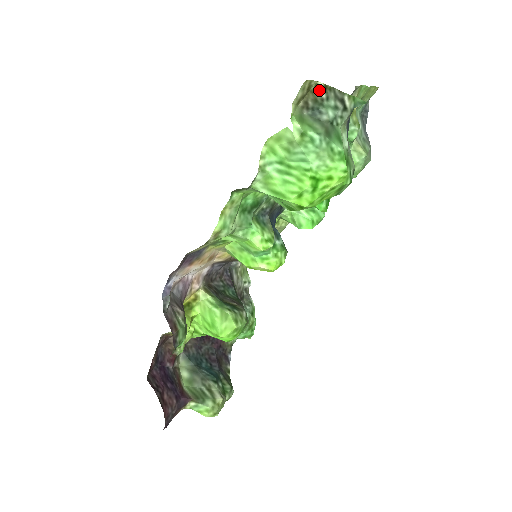
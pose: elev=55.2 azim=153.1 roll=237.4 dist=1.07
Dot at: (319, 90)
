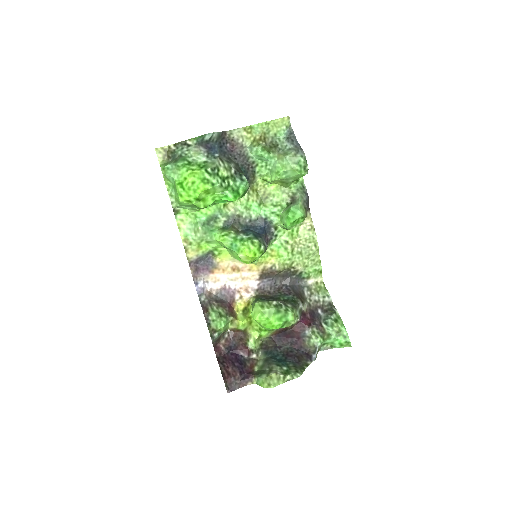
Dot at: (171, 148)
